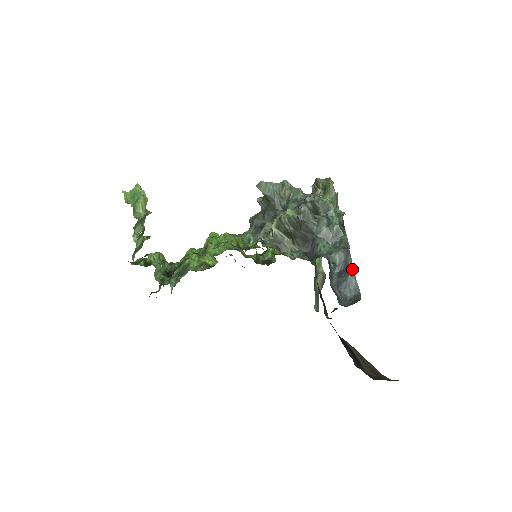
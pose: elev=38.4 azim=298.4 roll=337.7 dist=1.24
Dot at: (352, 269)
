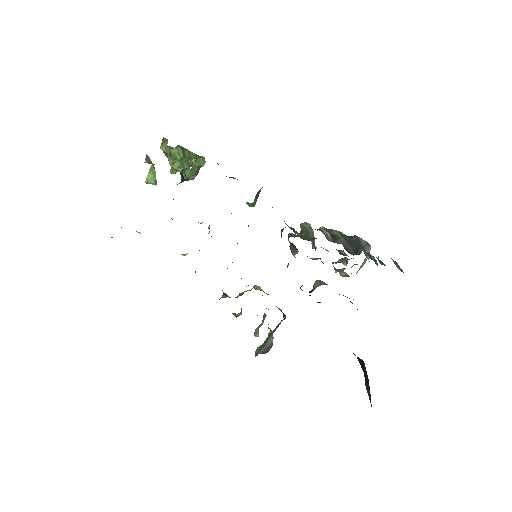
Dot at: occluded
